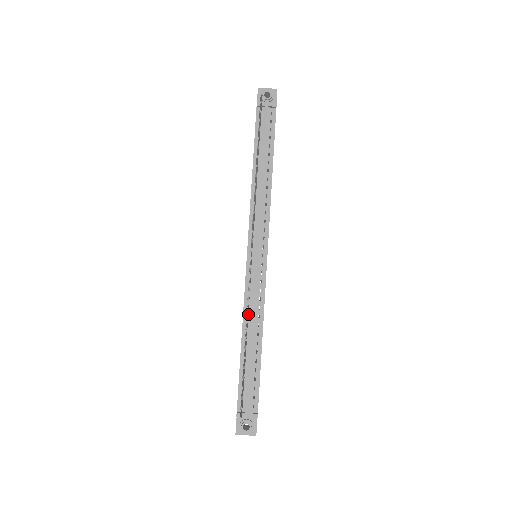
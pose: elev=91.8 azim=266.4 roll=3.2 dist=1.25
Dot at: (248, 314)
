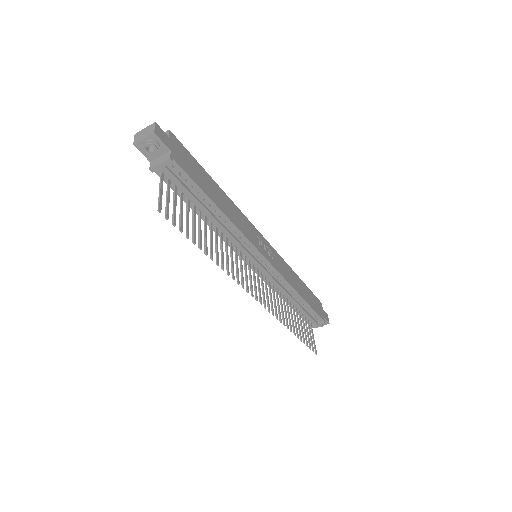
Dot at: (279, 289)
